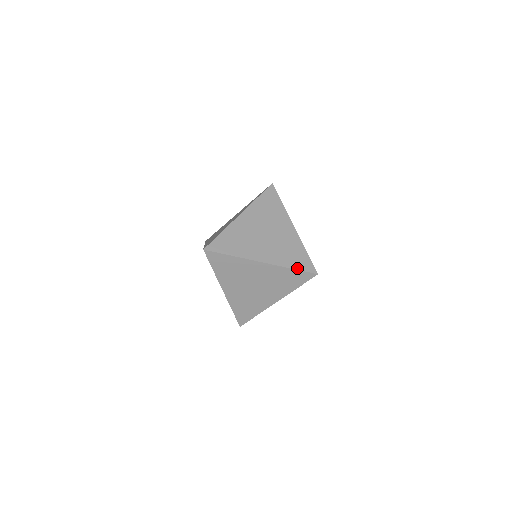
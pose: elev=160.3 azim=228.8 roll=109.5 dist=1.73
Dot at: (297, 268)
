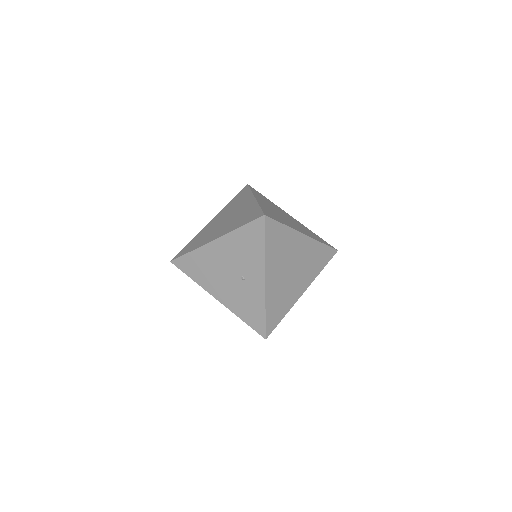
Dot at: (325, 244)
